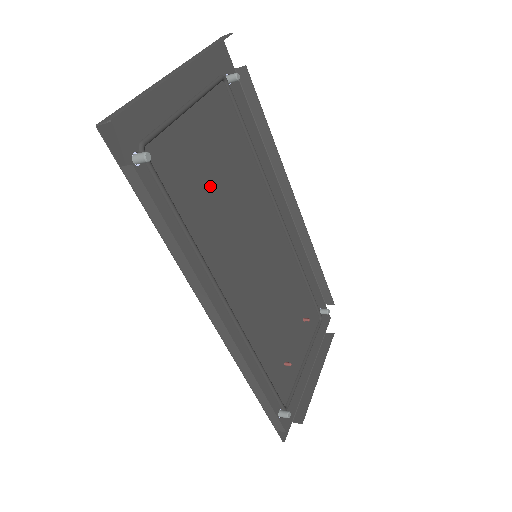
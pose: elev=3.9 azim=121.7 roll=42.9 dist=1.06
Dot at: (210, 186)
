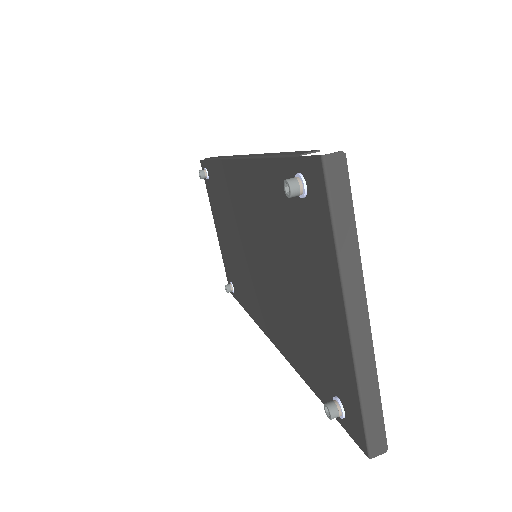
Dot at: (293, 300)
